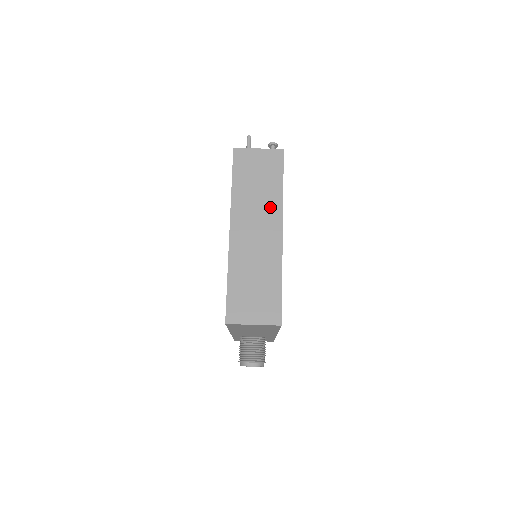
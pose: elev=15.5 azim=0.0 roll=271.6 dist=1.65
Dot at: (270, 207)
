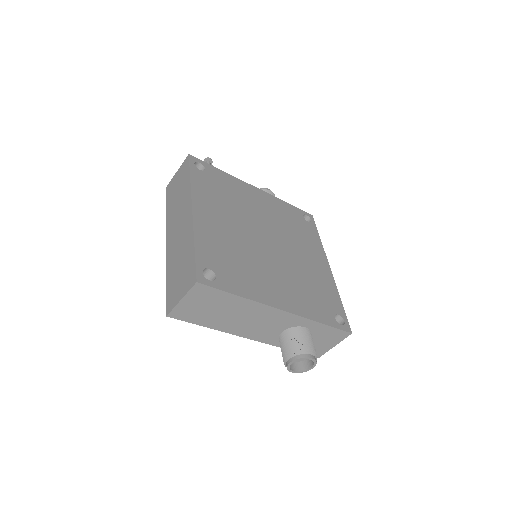
Dot at: (184, 200)
